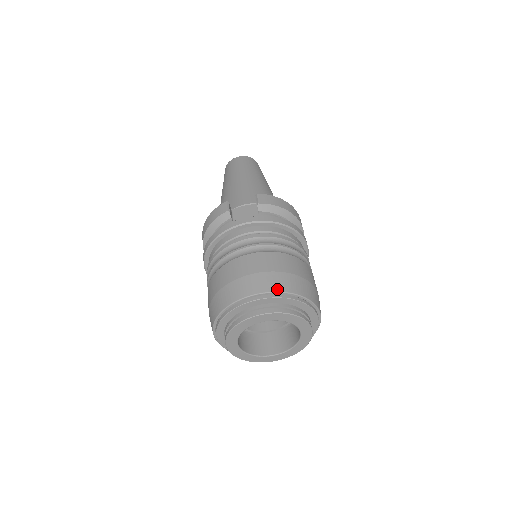
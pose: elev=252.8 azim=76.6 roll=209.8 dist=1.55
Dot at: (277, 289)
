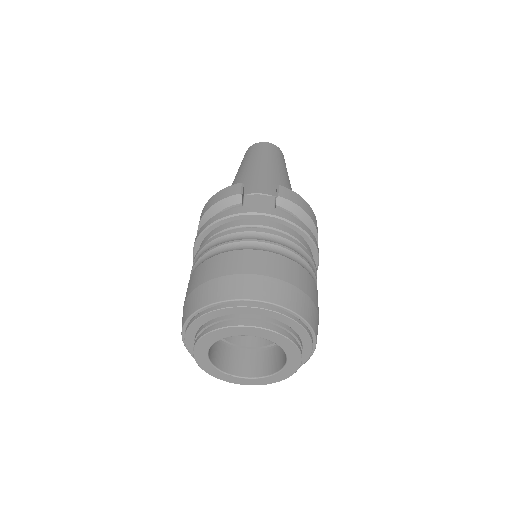
Dot at: (276, 301)
